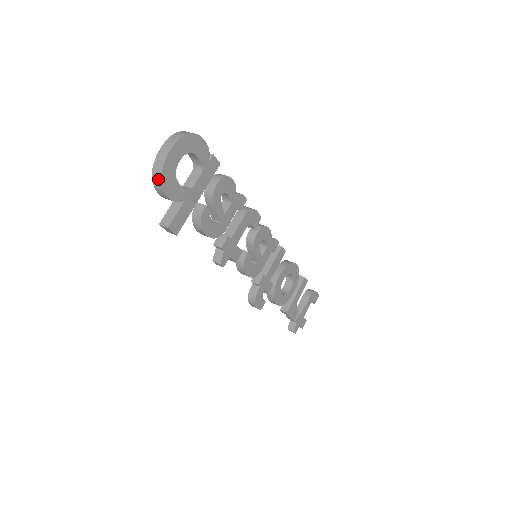
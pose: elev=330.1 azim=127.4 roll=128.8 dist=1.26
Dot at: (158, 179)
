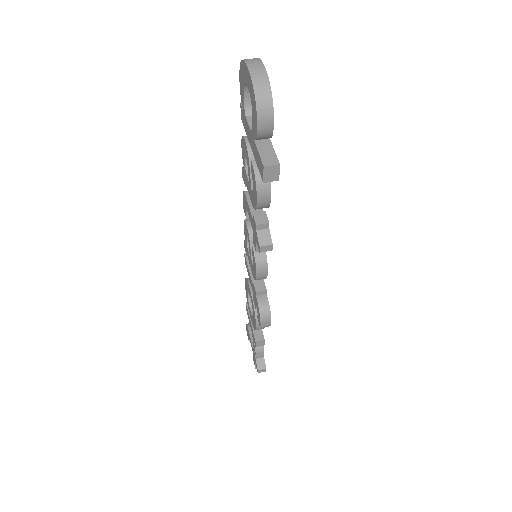
Dot at: (266, 97)
